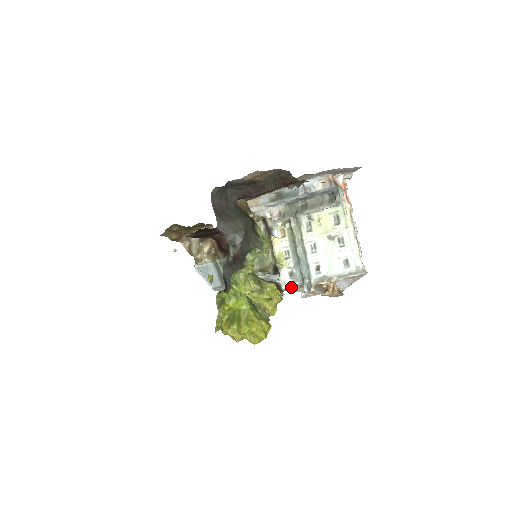
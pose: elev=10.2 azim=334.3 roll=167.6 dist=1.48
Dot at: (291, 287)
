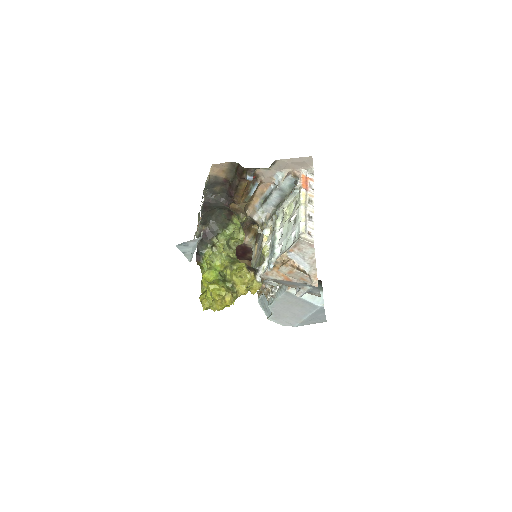
Dot at: (265, 271)
